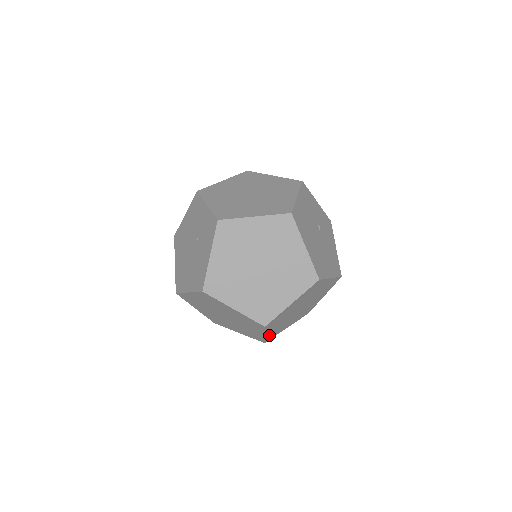
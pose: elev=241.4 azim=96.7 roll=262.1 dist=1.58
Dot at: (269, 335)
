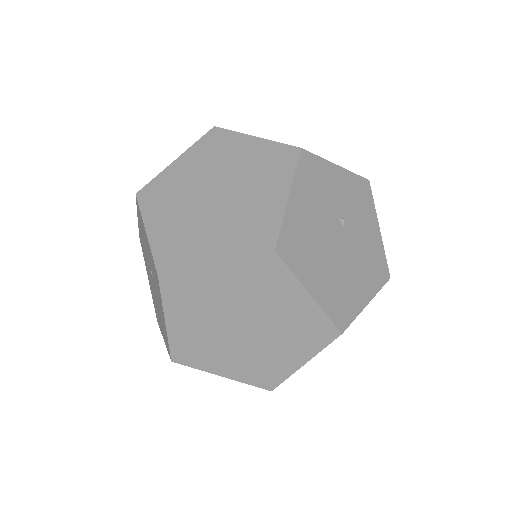
Dot at: occluded
